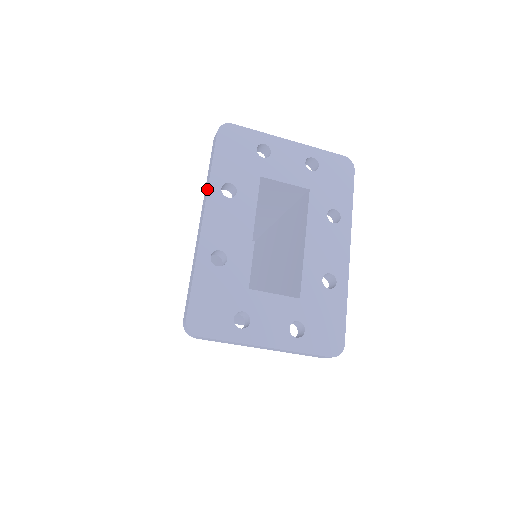
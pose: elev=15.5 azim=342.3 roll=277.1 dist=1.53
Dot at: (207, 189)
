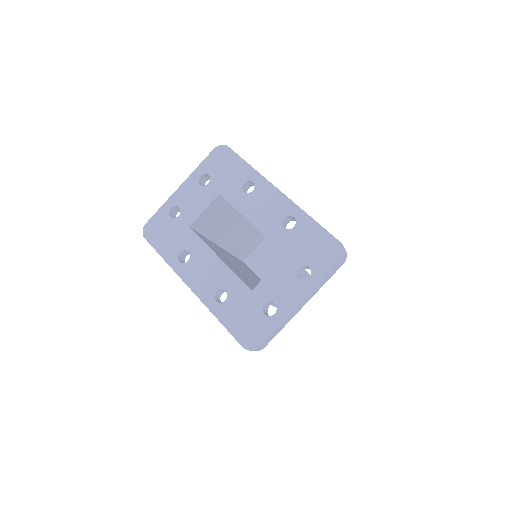
Dot at: occluded
